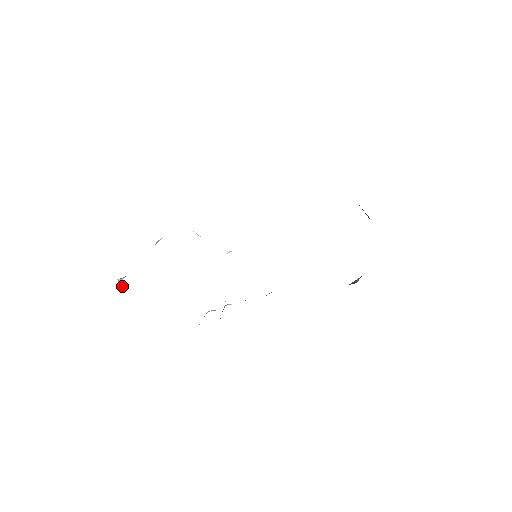
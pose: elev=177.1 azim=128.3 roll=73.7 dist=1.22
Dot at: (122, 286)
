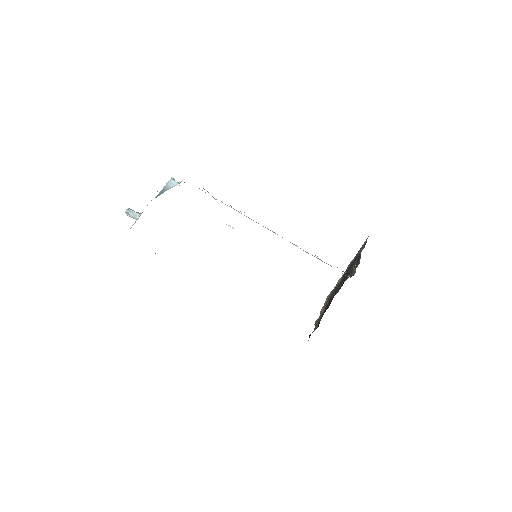
Dot at: occluded
